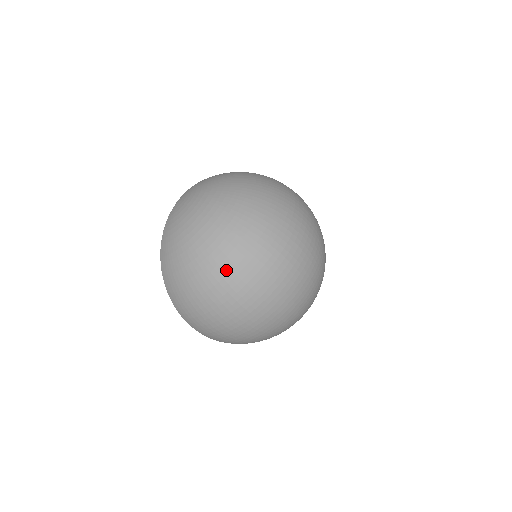
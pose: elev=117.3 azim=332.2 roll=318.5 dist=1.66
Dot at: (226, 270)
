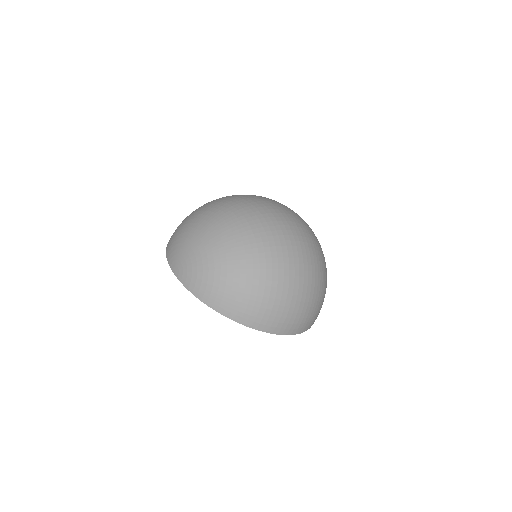
Dot at: (273, 250)
